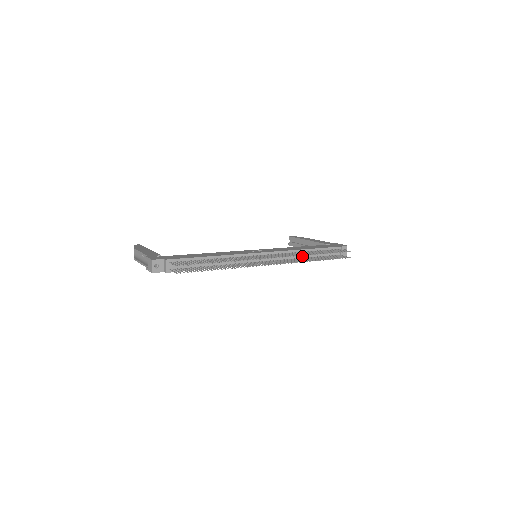
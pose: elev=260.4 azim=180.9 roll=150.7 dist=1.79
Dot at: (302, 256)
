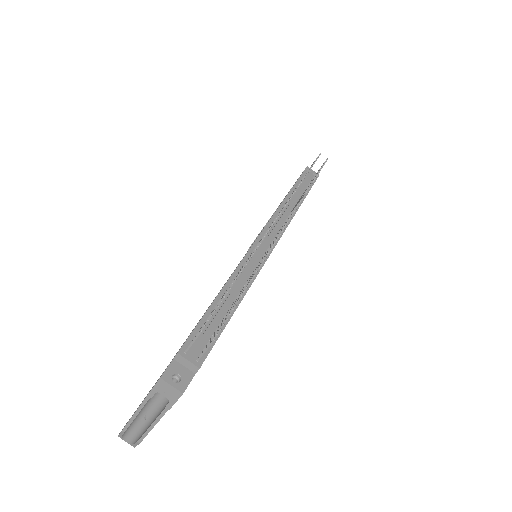
Dot at: (292, 206)
